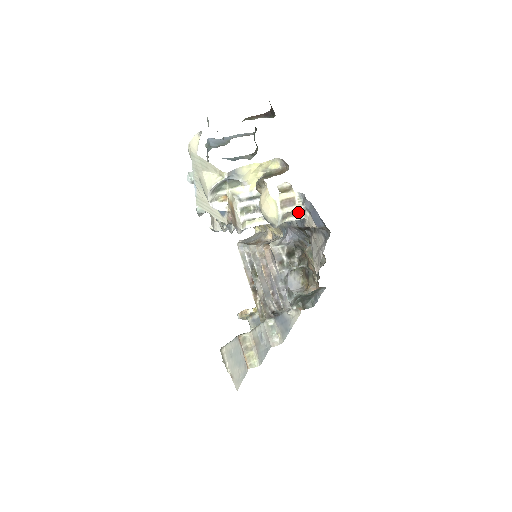
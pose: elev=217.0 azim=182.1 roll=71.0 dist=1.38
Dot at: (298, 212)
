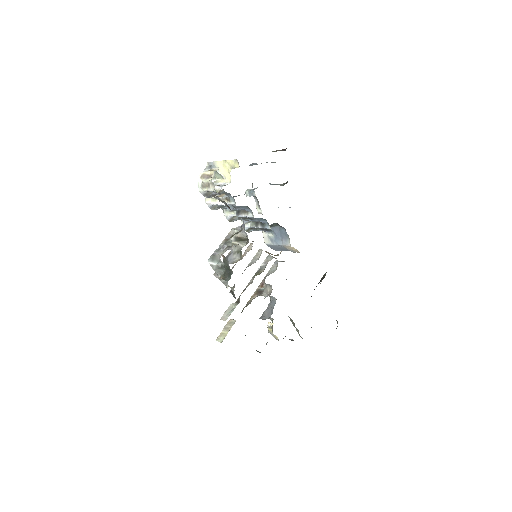
Dot at: (211, 185)
